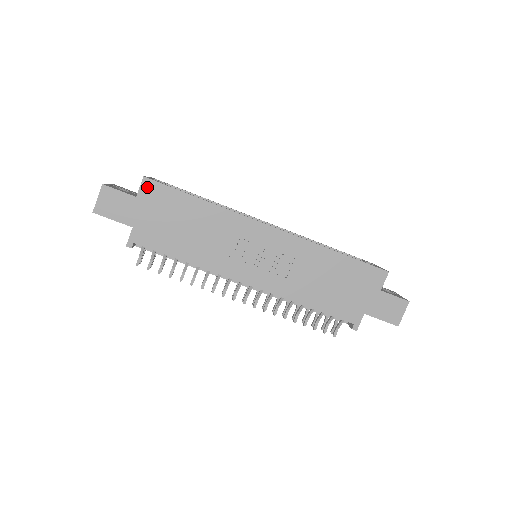
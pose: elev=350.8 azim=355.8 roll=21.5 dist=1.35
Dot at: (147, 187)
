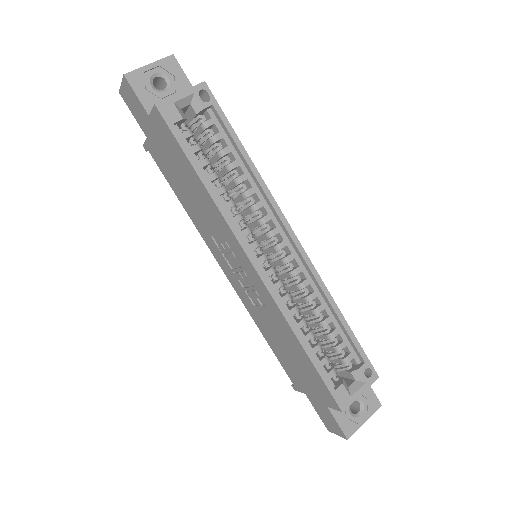
Dot at: (157, 117)
